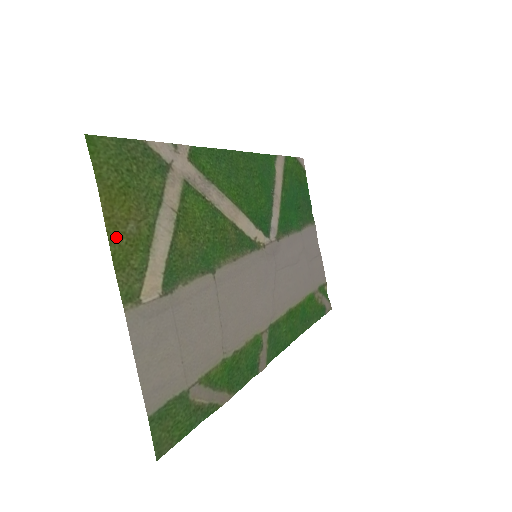
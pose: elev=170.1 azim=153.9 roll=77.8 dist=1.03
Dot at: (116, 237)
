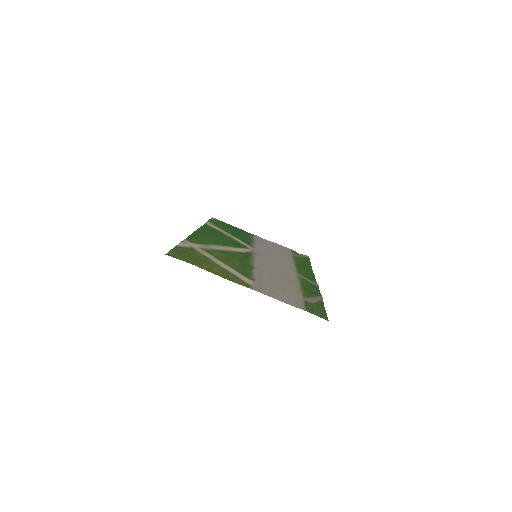
Dot at: (217, 274)
